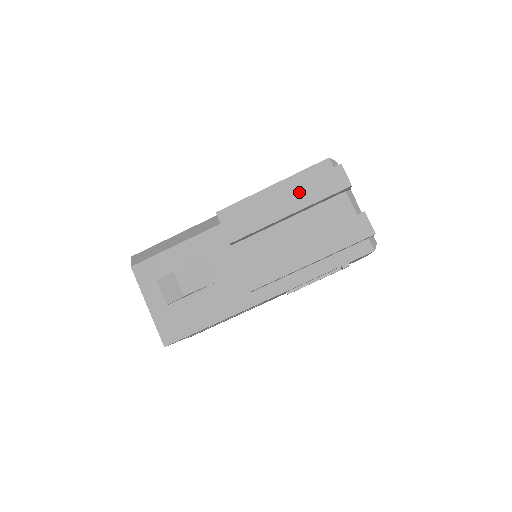
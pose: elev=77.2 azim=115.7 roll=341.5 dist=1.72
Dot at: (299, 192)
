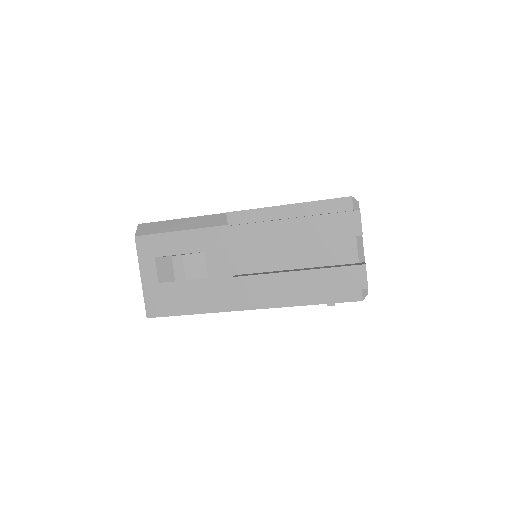
Dot at: (310, 223)
